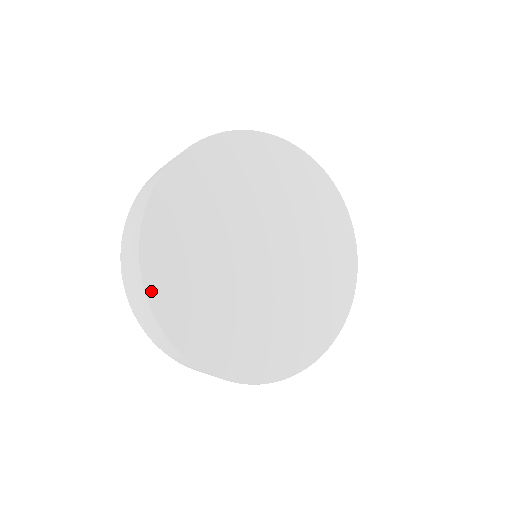
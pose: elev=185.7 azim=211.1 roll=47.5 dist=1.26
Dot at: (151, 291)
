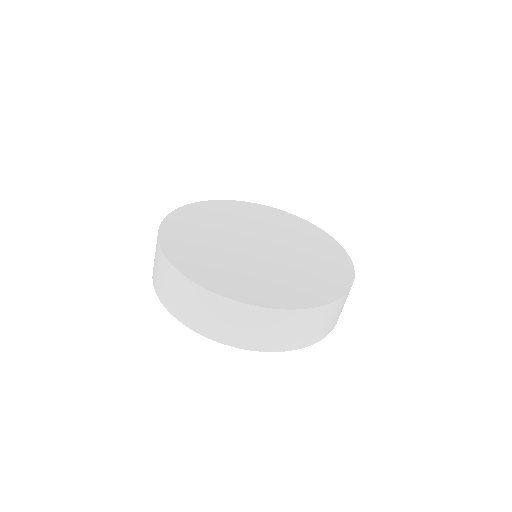
Dot at: (187, 207)
